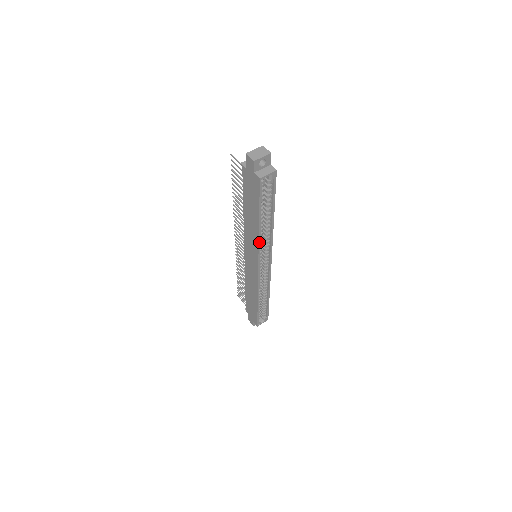
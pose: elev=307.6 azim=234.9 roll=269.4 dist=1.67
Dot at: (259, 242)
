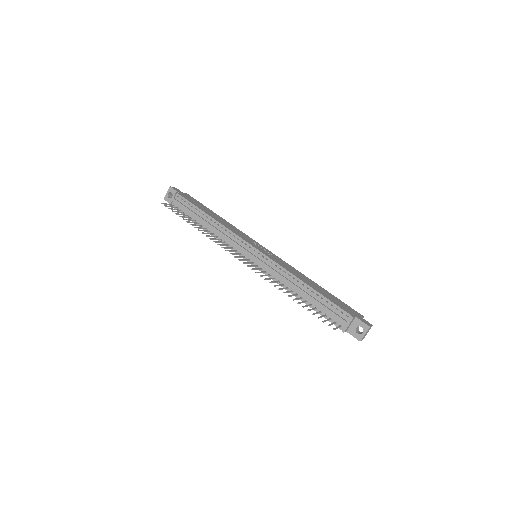
Dot at: occluded
